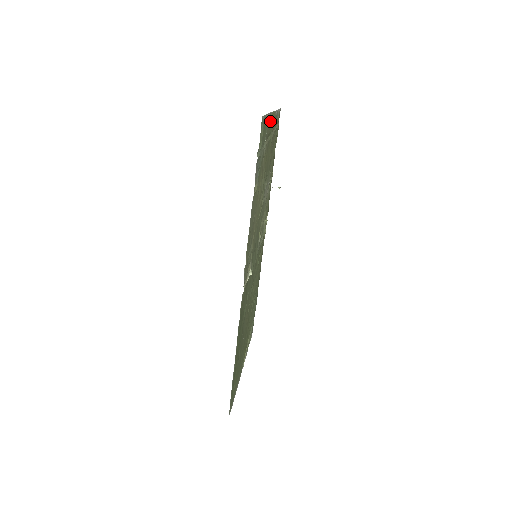
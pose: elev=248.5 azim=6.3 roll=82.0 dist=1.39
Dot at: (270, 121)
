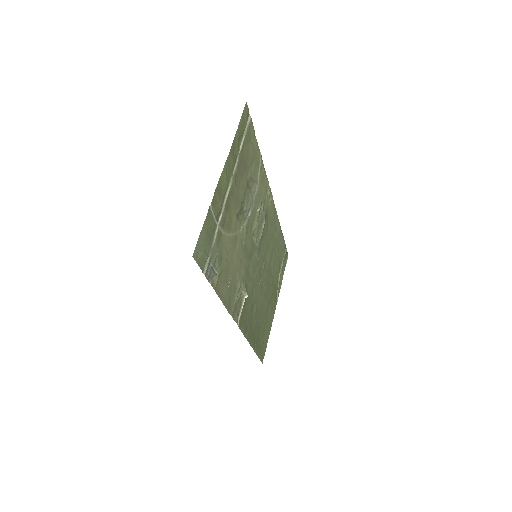
Dot at: (220, 189)
